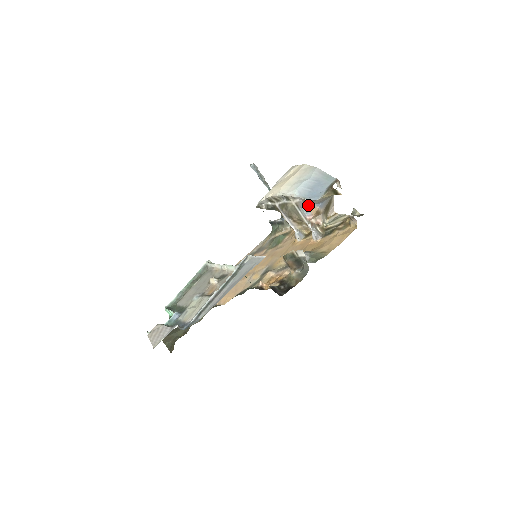
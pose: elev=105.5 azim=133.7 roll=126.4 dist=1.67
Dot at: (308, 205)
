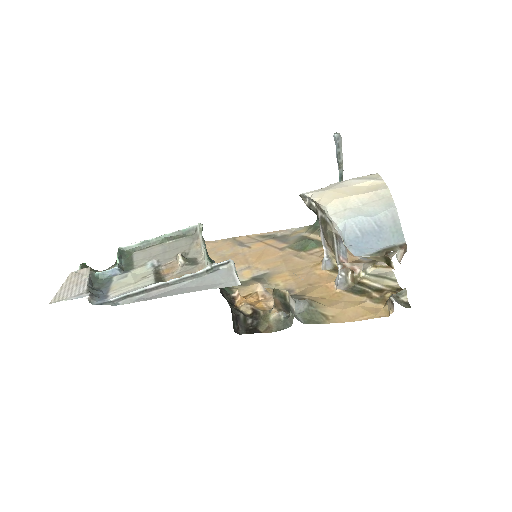
Dot at: occluded
